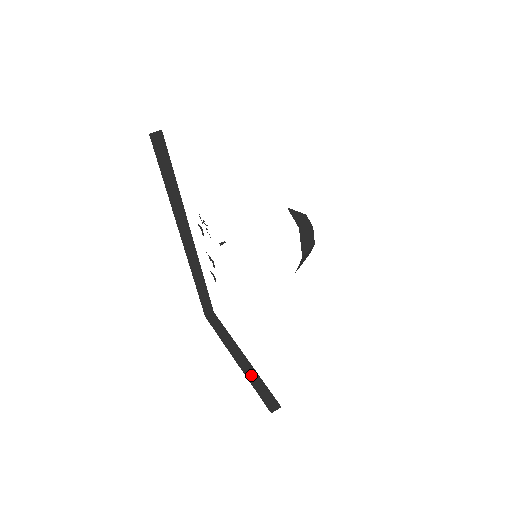
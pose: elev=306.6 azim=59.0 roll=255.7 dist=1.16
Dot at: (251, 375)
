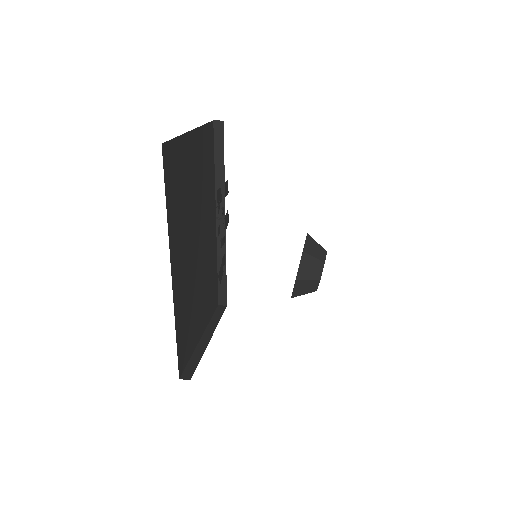
Dot at: (198, 351)
